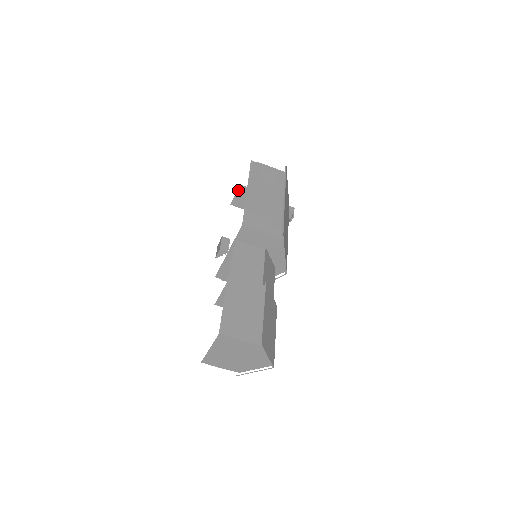
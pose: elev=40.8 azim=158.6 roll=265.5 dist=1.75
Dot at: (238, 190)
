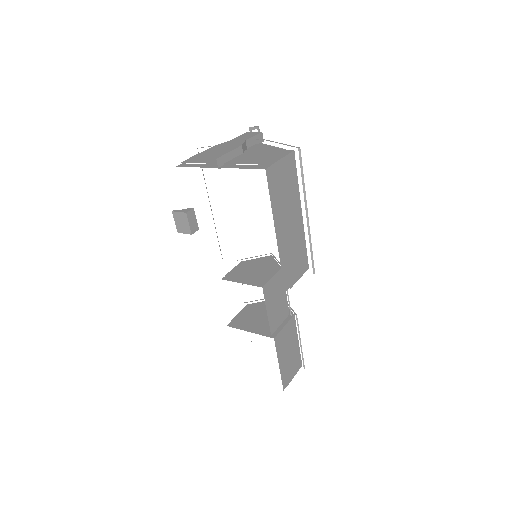
Dot at: occluded
